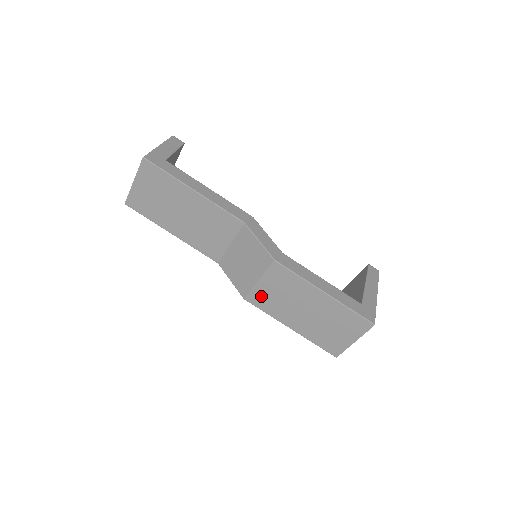
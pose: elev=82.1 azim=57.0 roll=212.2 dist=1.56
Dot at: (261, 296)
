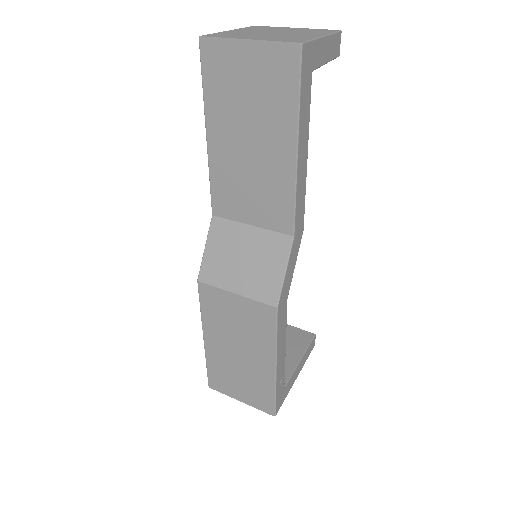
Dot at: (218, 300)
